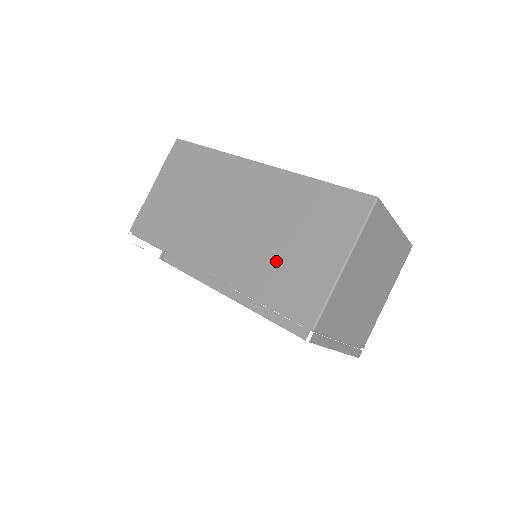
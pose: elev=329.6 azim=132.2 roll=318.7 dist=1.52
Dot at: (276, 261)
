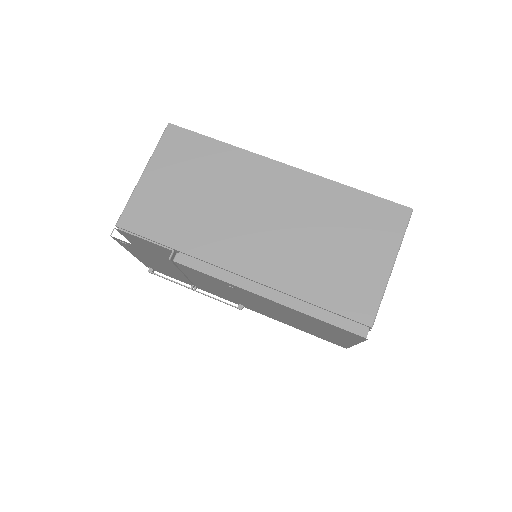
Dot at: (322, 264)
